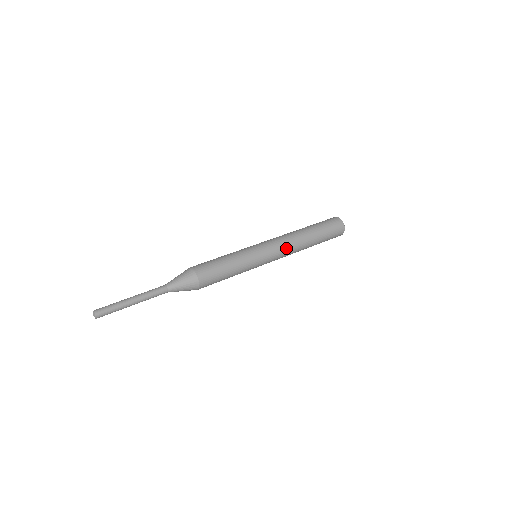
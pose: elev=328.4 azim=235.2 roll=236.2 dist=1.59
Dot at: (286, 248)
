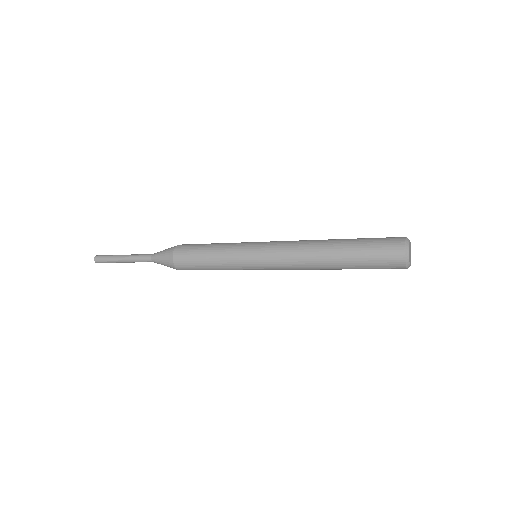
Dot at: (288, 248)
